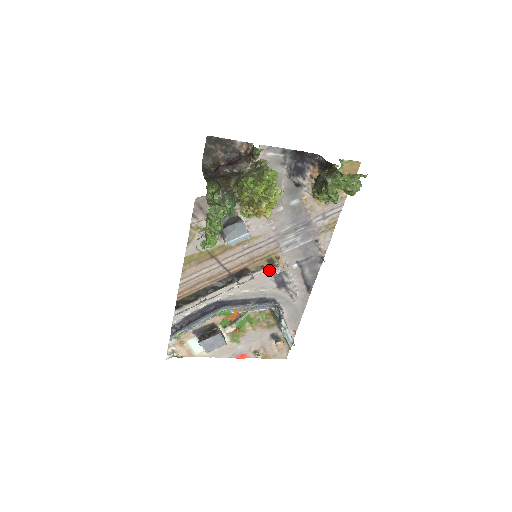
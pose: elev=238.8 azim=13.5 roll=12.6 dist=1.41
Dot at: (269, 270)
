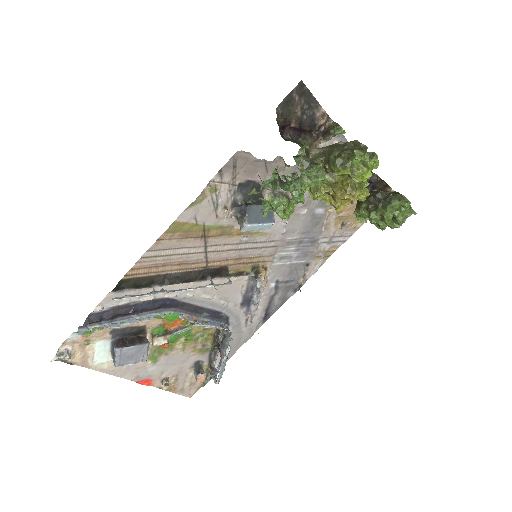
Dot at: (247, 279)
